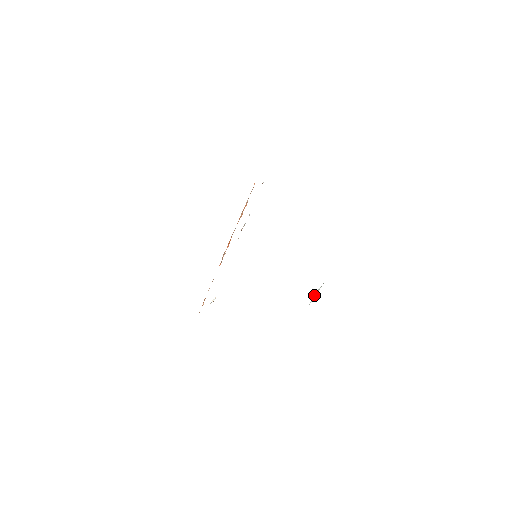
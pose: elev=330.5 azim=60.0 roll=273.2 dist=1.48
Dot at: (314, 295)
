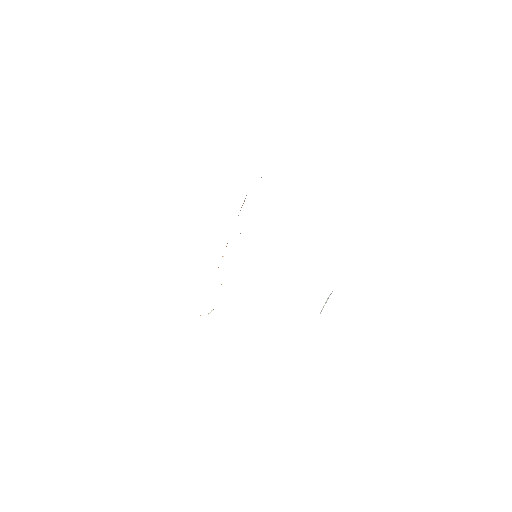
Dot at: occluded
